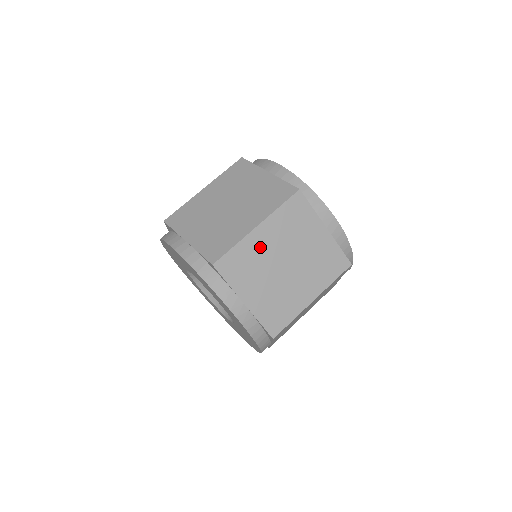
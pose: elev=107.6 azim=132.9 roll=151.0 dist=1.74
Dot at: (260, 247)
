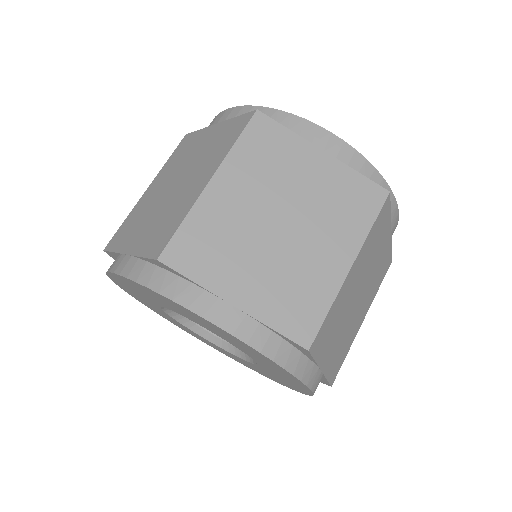
Dot at: (347, 292)
